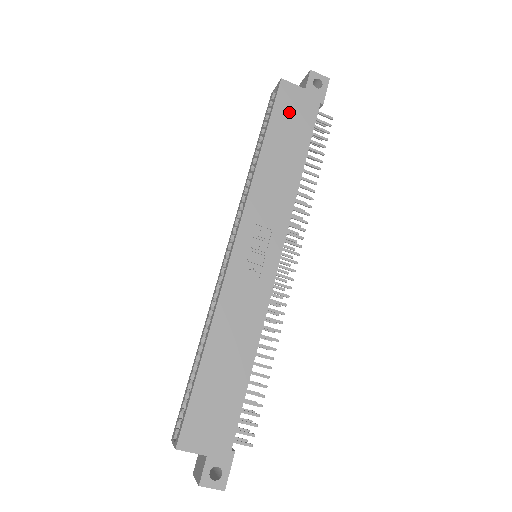
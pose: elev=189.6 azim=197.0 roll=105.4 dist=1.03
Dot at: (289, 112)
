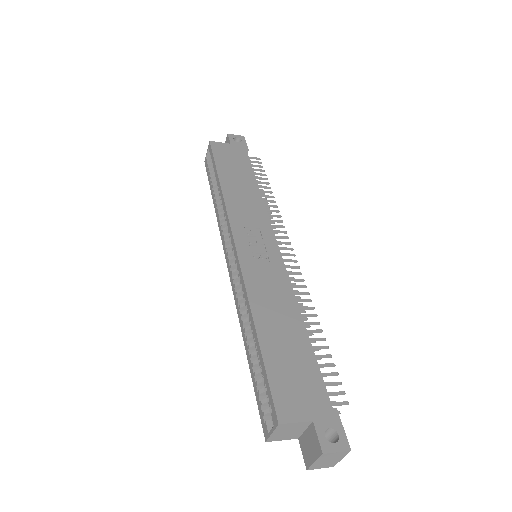
Dot at: (227, 158)
